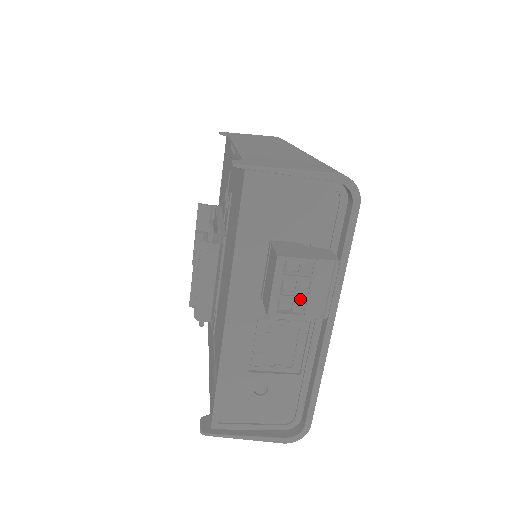
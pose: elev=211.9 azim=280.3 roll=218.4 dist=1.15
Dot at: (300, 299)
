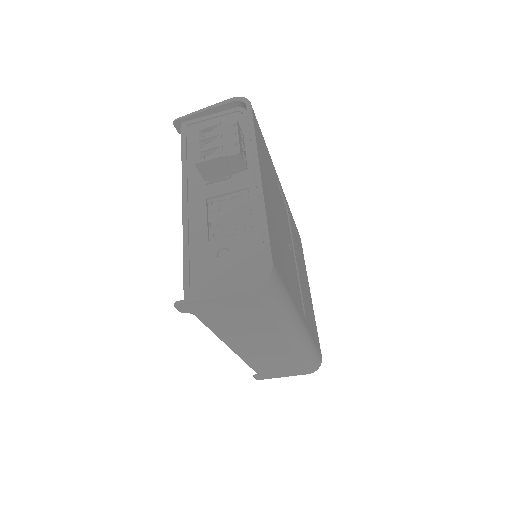
Dot at: (215, 146)
